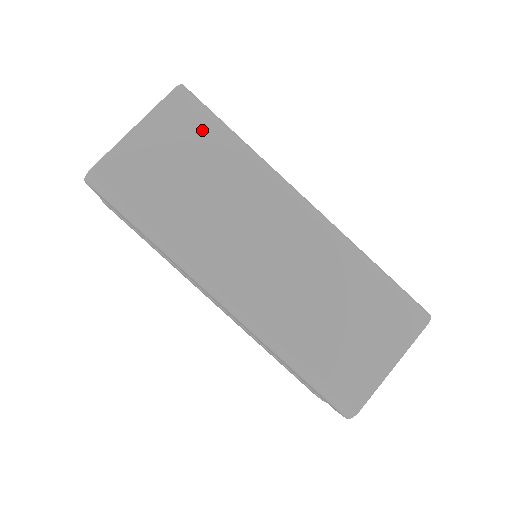
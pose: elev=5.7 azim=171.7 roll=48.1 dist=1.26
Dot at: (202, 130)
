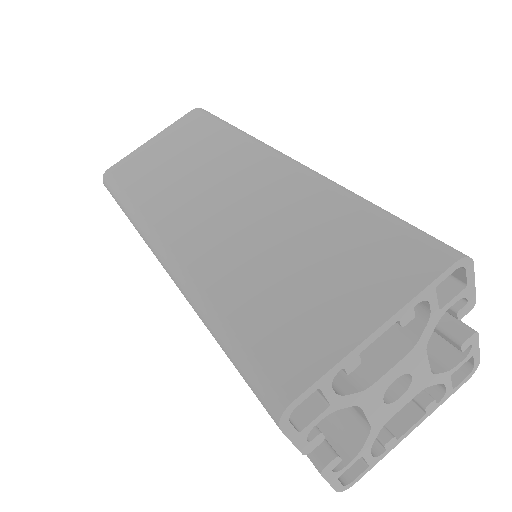
Dot at: (202, 127)
